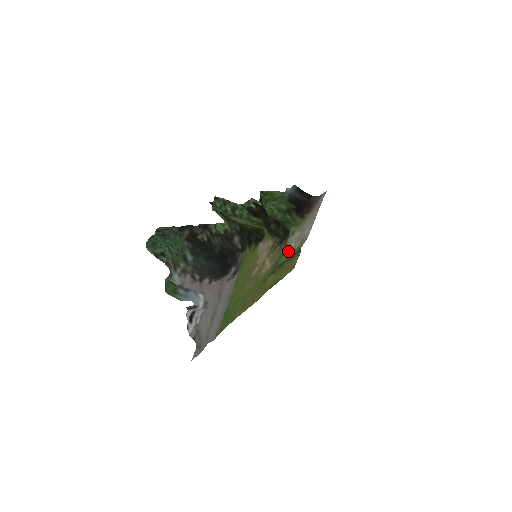
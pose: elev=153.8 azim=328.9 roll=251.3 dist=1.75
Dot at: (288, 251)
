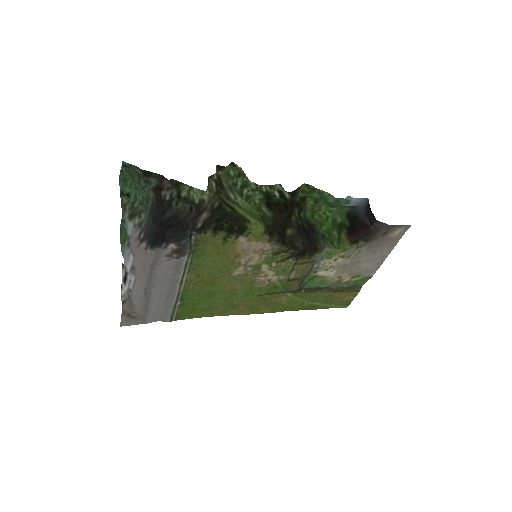
Dot at: (324, 276)
